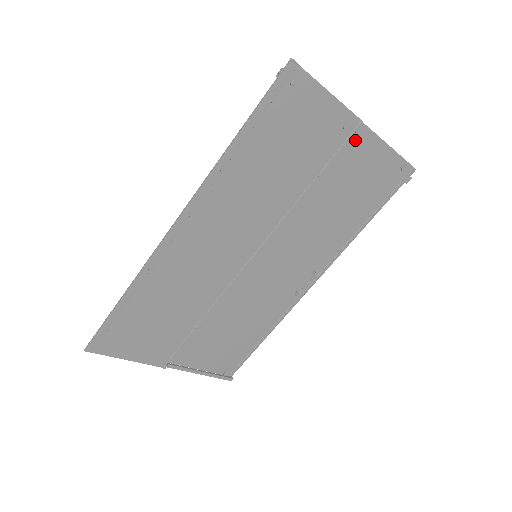
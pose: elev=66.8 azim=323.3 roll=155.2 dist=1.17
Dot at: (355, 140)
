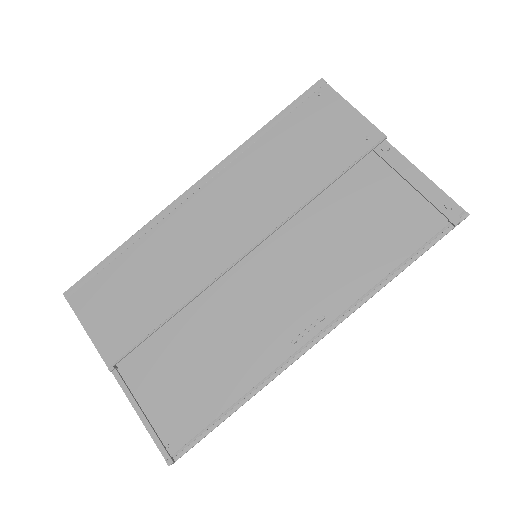
Dot at: (381, 156)
